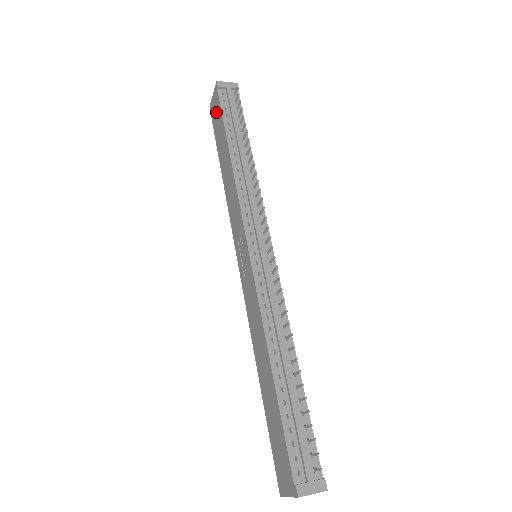
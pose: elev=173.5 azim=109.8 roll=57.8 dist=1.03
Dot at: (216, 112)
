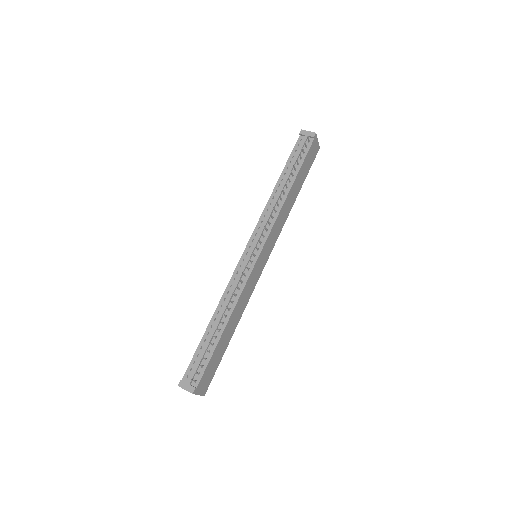
Dot at: occluded
